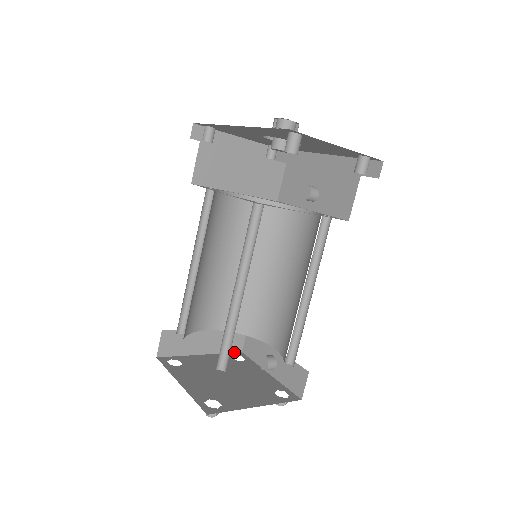
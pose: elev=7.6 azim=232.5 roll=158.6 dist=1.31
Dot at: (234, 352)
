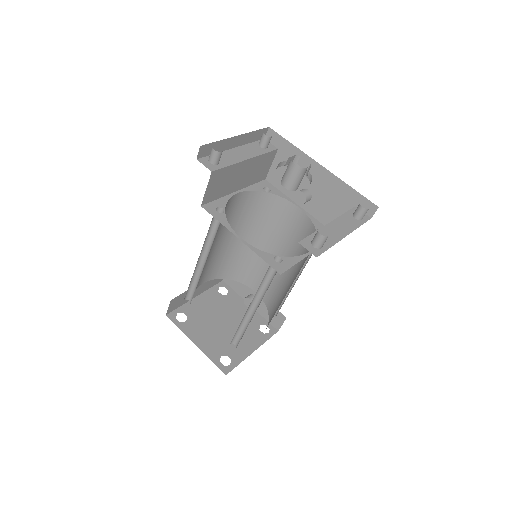
Dot at: (217, 283)
